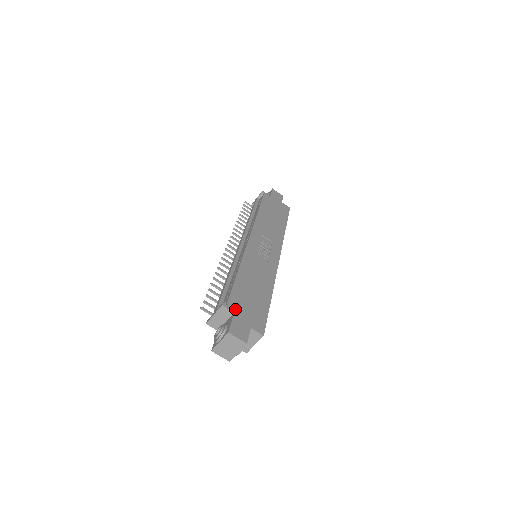
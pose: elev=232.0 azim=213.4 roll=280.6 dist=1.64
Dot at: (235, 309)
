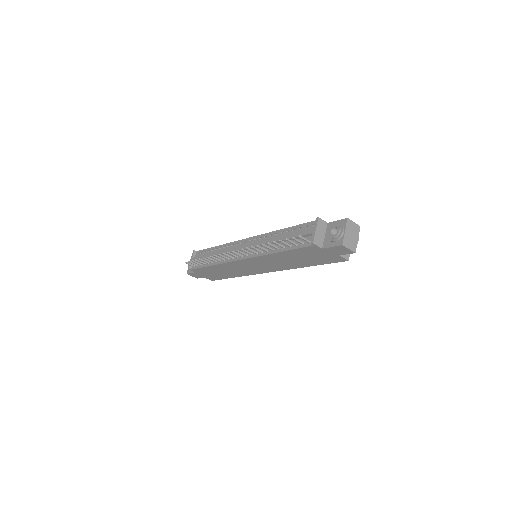
Dot at: occluded
